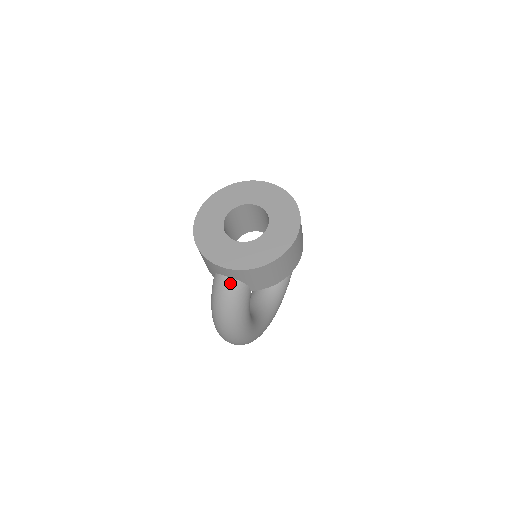
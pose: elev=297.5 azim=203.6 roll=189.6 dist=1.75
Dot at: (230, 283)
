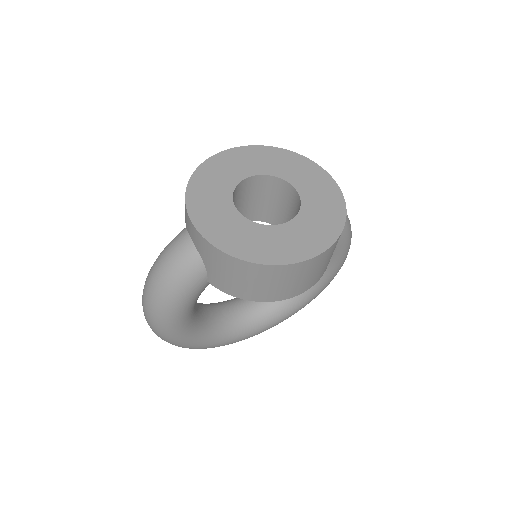
Dot at: (188, 249)
